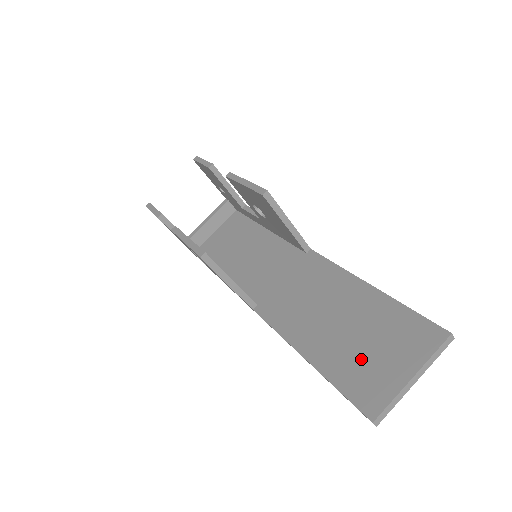
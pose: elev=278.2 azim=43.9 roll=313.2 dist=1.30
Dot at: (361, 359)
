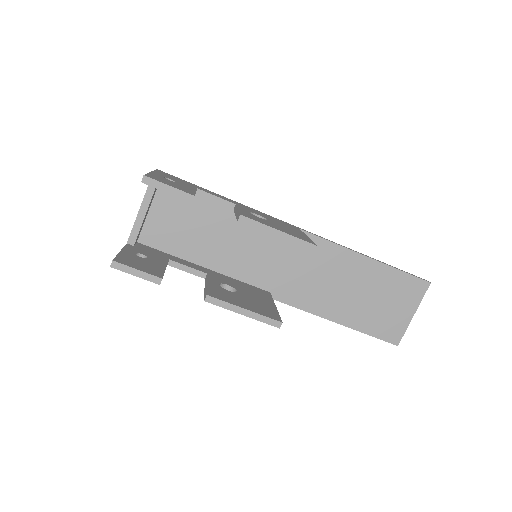
Dot at: (380, 313)
